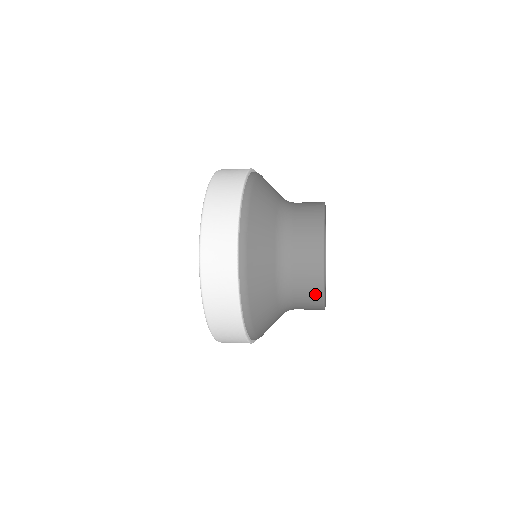
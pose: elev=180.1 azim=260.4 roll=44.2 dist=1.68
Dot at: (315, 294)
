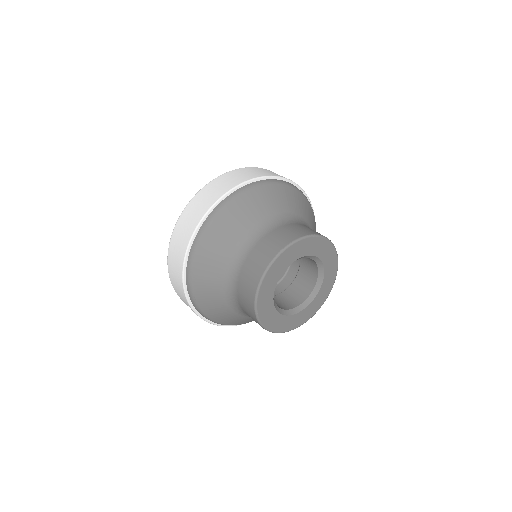
Dot at: occluded
